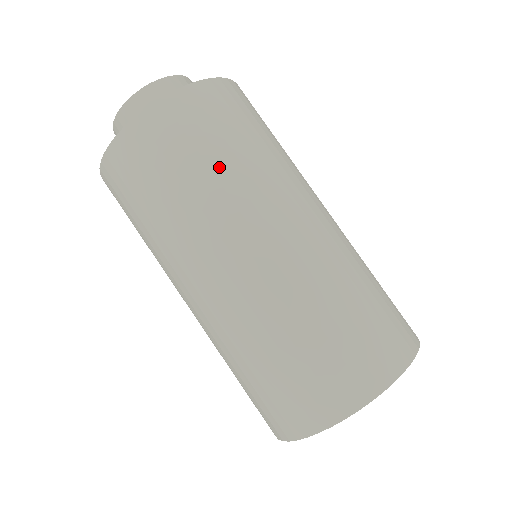
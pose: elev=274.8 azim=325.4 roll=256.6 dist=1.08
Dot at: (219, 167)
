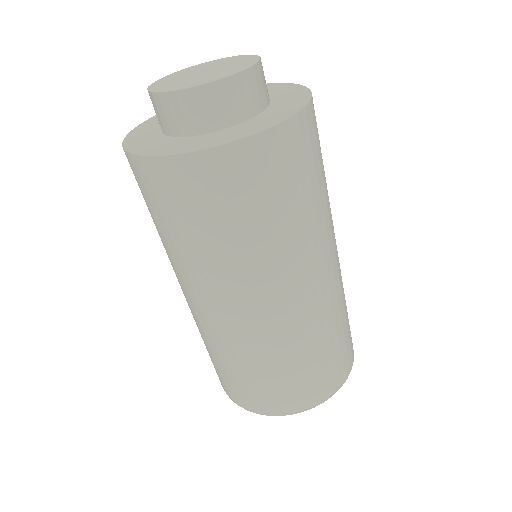
Dot at: (318, 198)
